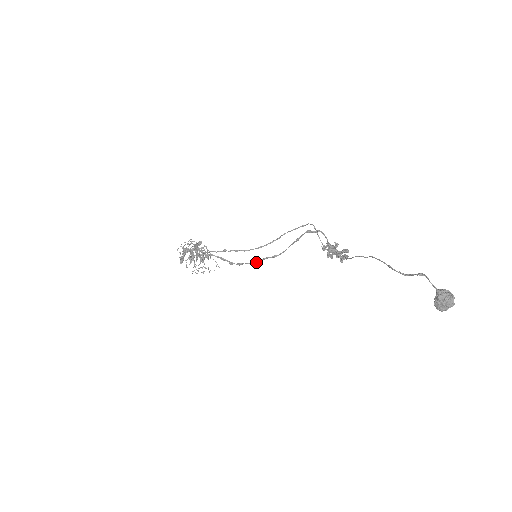
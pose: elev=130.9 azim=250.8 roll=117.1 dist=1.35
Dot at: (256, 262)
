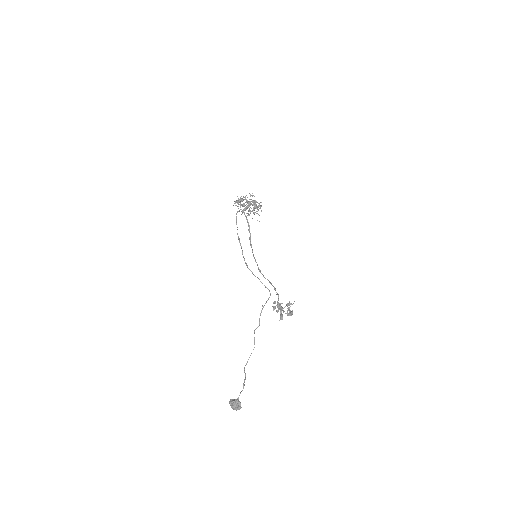
Dot at: (254, 257)
